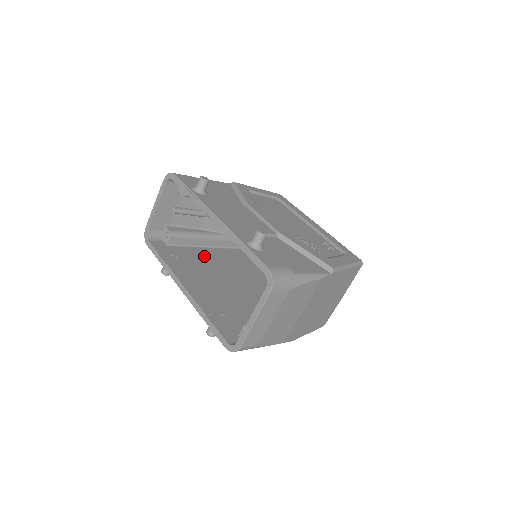
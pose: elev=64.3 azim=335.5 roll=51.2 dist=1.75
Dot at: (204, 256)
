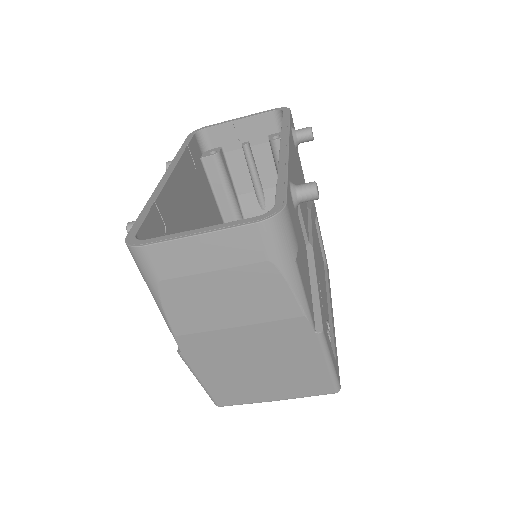
Dot at: (212, 210)
